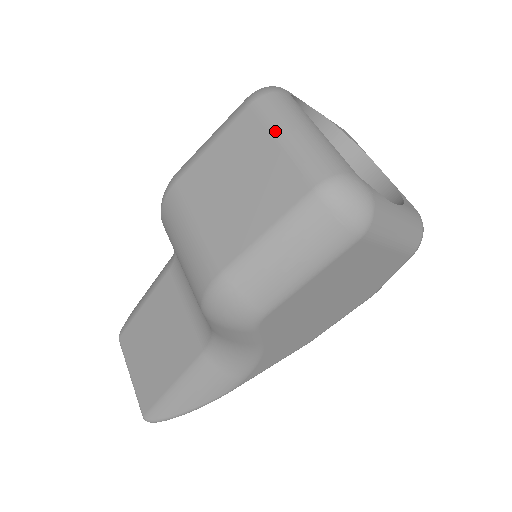
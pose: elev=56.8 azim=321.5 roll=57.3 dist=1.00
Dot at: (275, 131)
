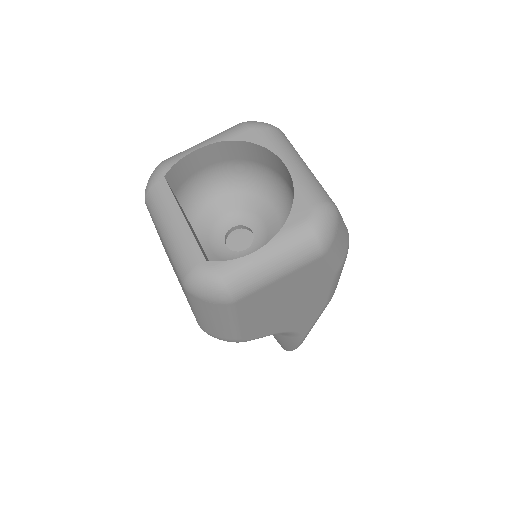
Dot at: (159, 233)
